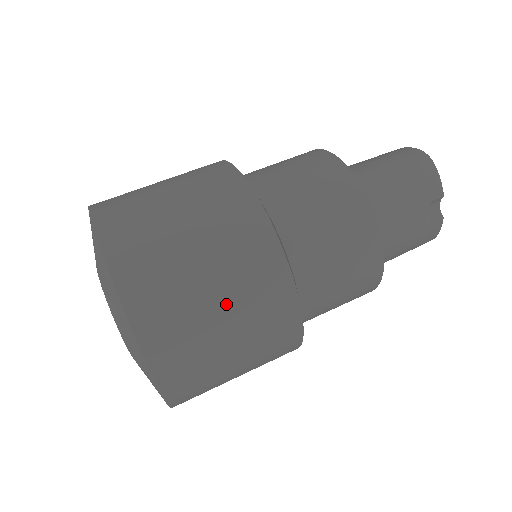
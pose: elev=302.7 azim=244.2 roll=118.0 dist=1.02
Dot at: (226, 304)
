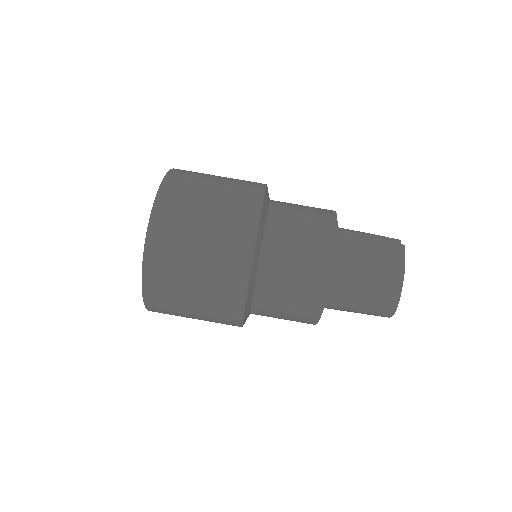
Dot at: occluded
